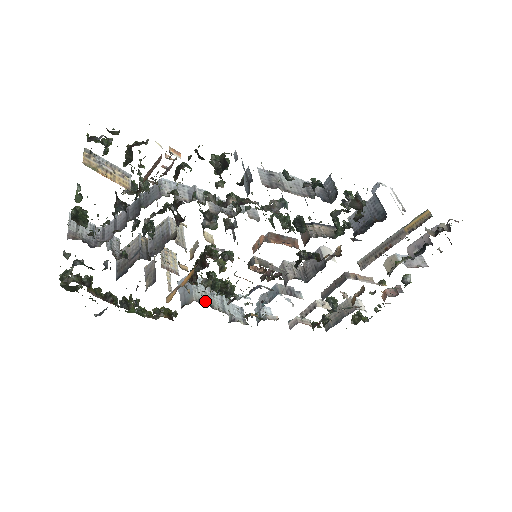
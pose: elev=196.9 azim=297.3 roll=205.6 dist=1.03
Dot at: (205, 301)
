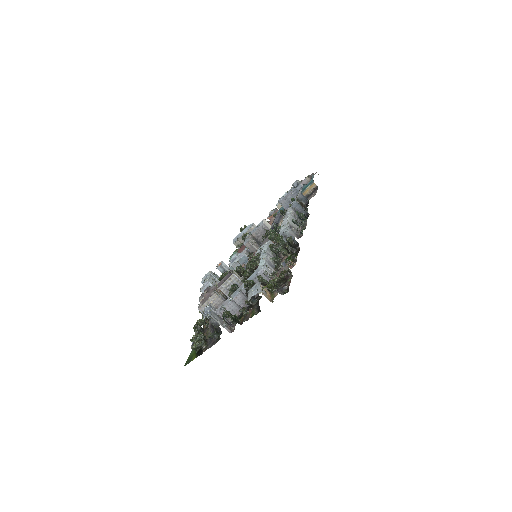
Dot at: occluded
